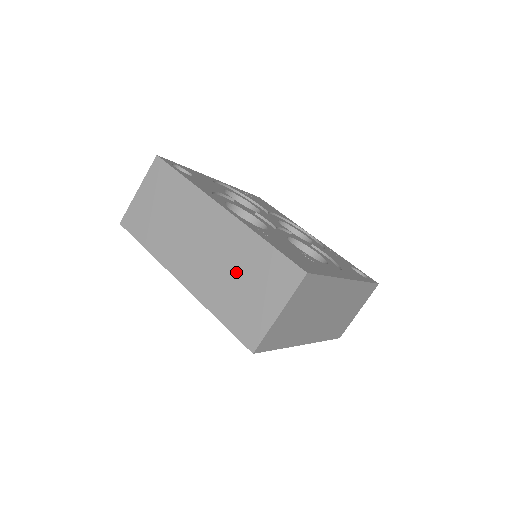
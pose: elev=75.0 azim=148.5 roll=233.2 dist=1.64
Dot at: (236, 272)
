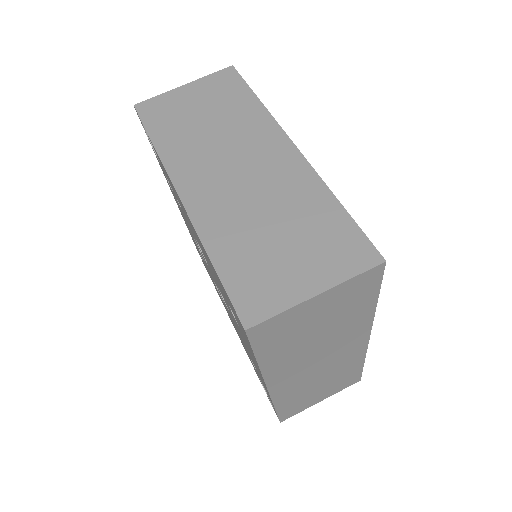
Dot at: (275, 218)
